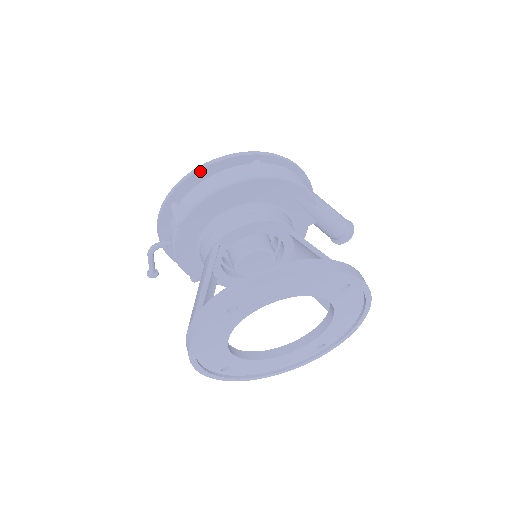
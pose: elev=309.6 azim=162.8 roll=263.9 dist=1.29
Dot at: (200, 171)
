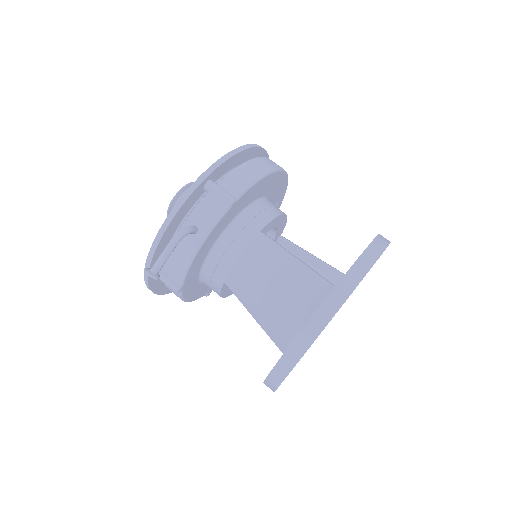
Dot at: (243, 151)
